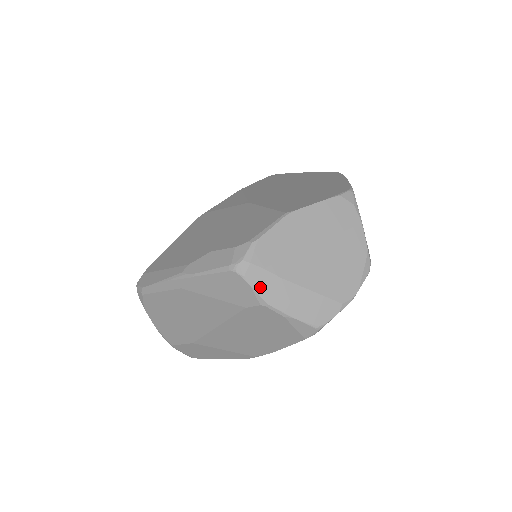
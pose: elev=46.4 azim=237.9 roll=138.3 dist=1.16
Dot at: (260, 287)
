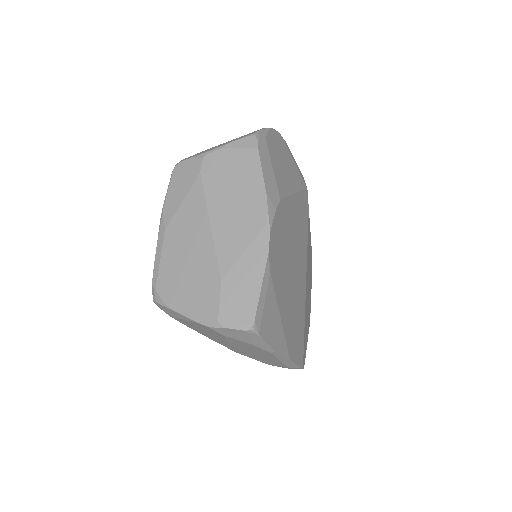
Dot at: (195, 156)
